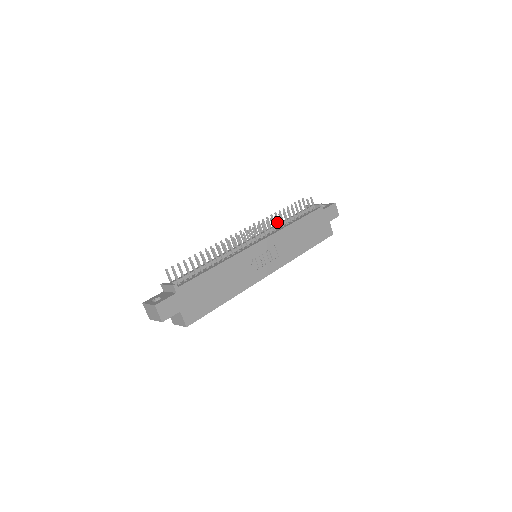
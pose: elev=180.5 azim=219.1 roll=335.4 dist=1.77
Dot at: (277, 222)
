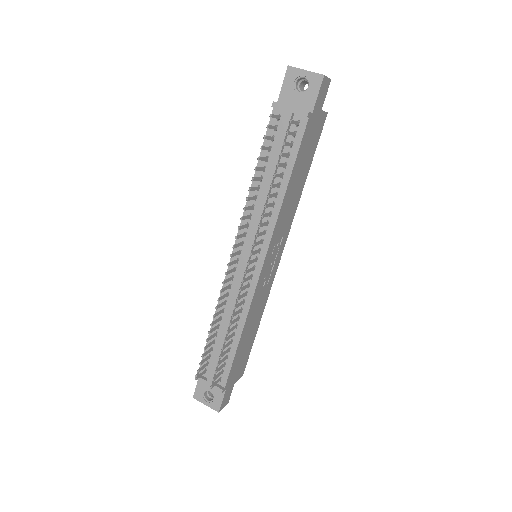
Dot at: (266, 216)
